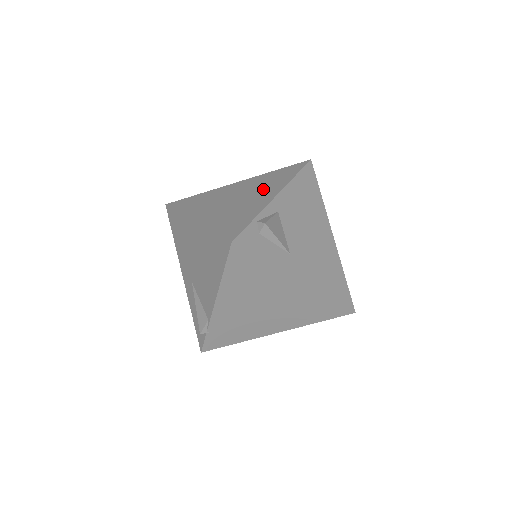
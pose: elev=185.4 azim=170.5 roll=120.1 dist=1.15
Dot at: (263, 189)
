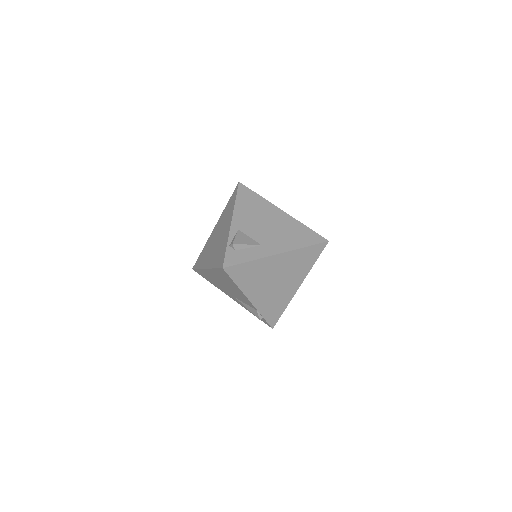
Dot at: (225, 222)
